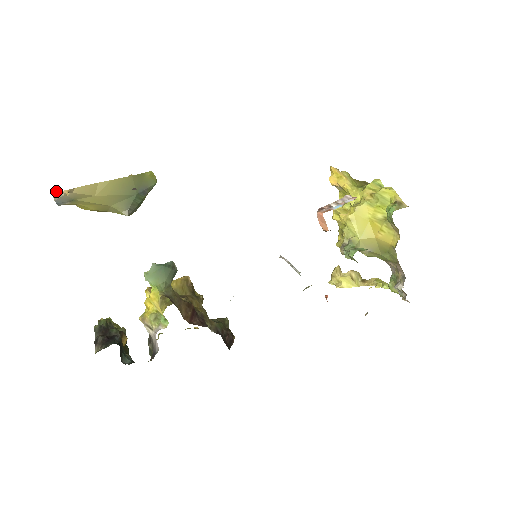
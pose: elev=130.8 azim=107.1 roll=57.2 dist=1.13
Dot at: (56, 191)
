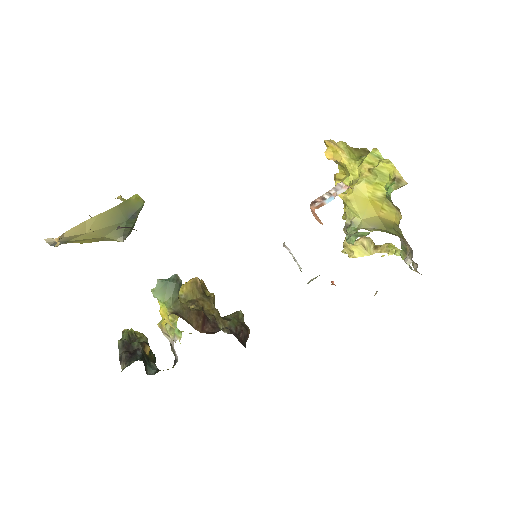
Dot at: (48, 238)
